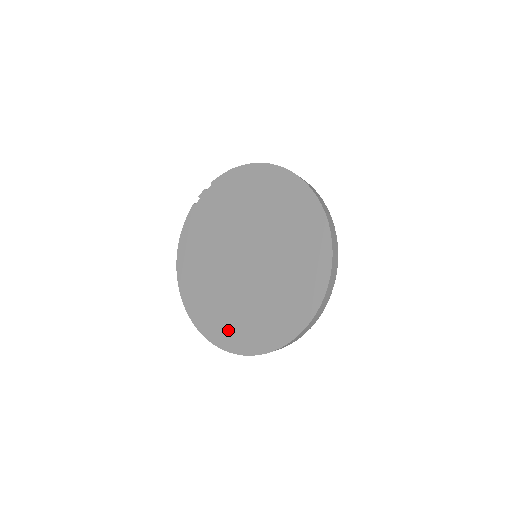
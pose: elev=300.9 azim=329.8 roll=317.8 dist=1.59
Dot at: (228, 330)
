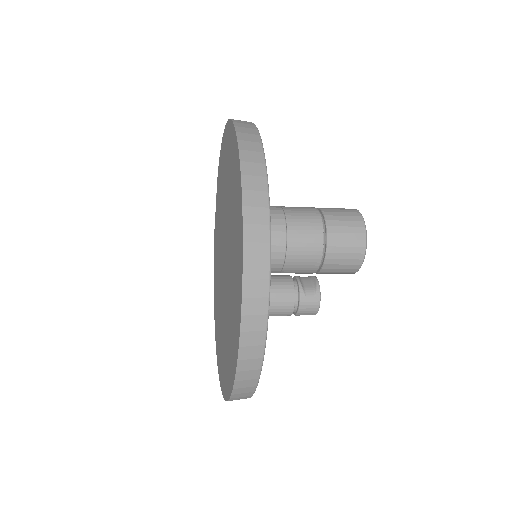
Dot at: (223, 366)
